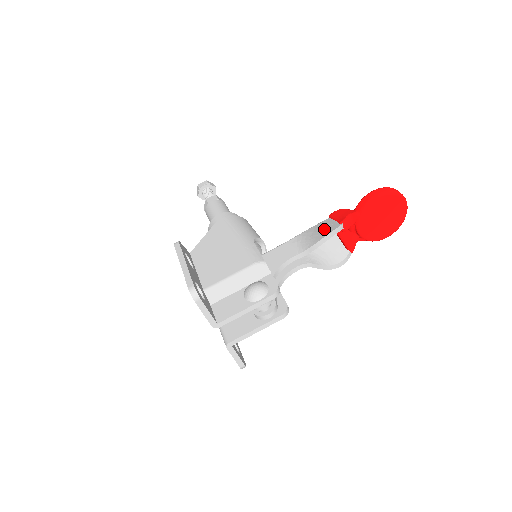
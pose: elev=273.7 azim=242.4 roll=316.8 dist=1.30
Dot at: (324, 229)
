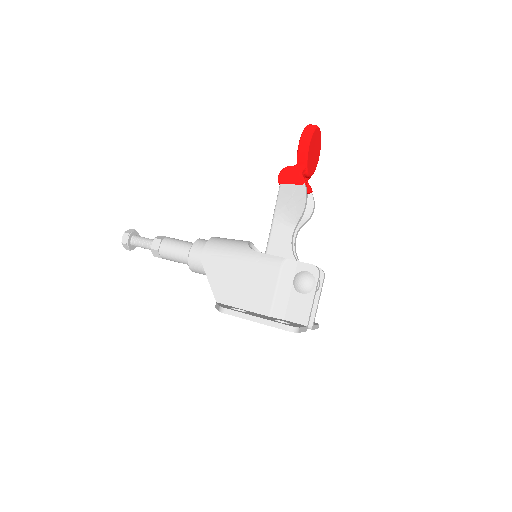
Dot at: (294, 198)
